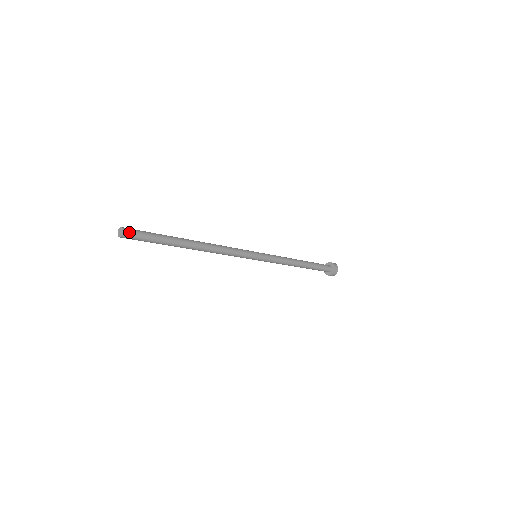
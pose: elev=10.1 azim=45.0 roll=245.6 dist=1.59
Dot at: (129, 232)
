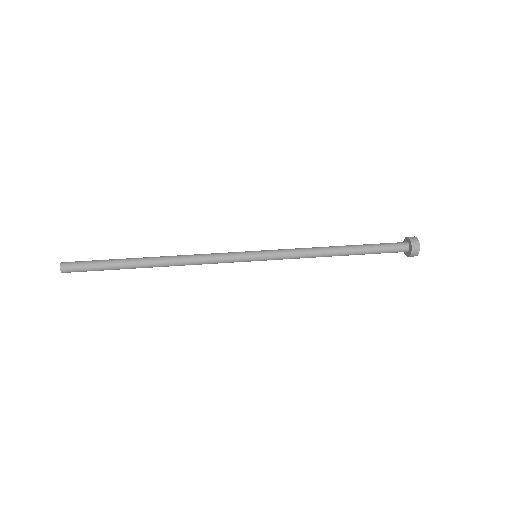
Dot at: (68, 270)
